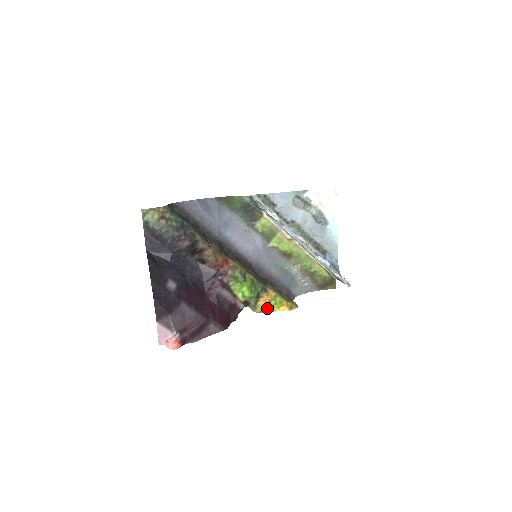
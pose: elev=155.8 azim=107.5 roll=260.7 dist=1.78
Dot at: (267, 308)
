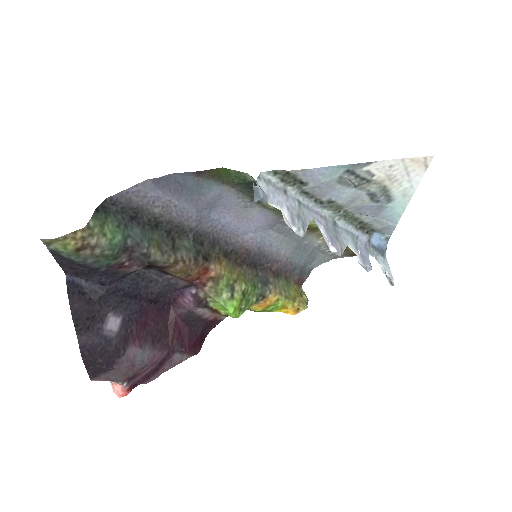
Dot at: (263, 311)
